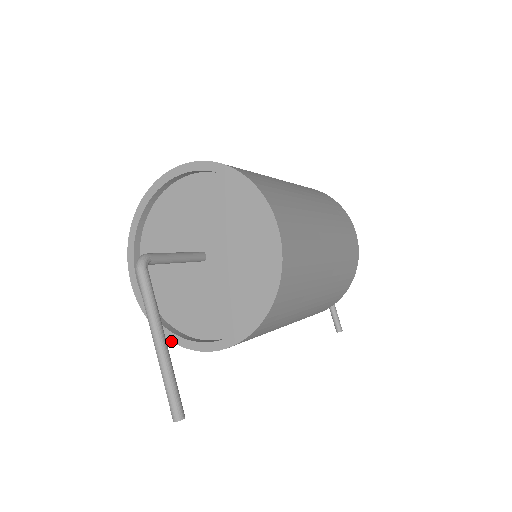
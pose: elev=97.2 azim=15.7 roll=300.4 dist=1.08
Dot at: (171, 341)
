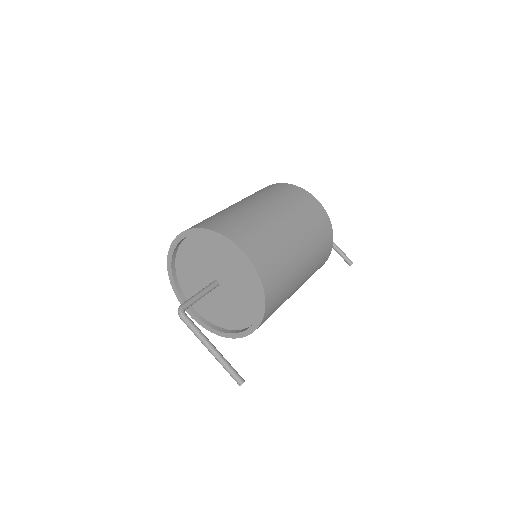
Dot at: occluded
